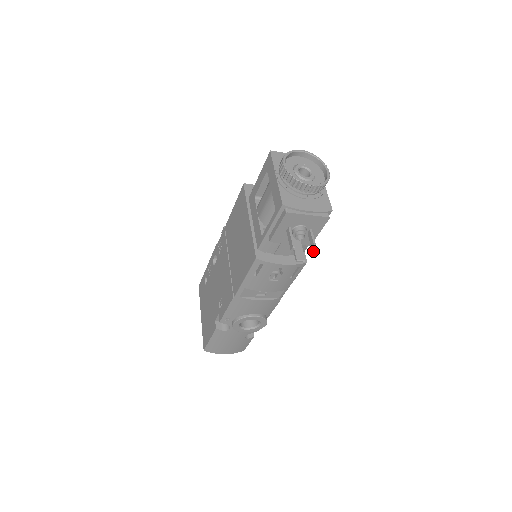
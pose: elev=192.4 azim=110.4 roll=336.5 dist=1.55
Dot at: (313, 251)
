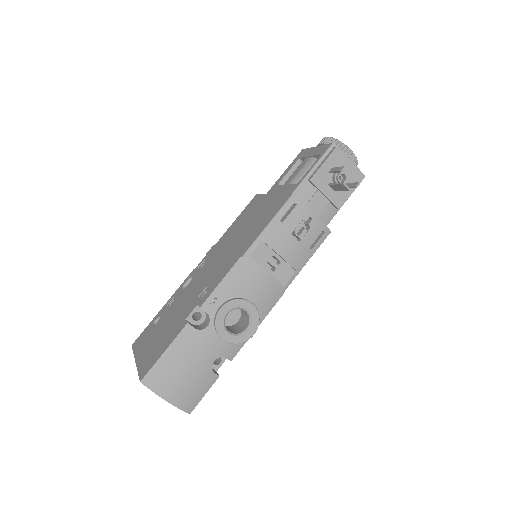
Dot at: (356, 185)
